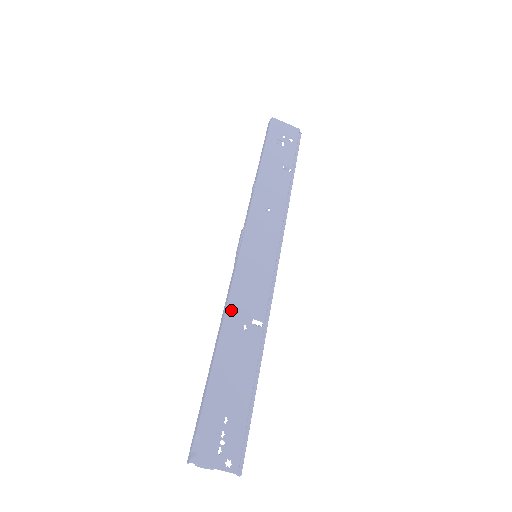
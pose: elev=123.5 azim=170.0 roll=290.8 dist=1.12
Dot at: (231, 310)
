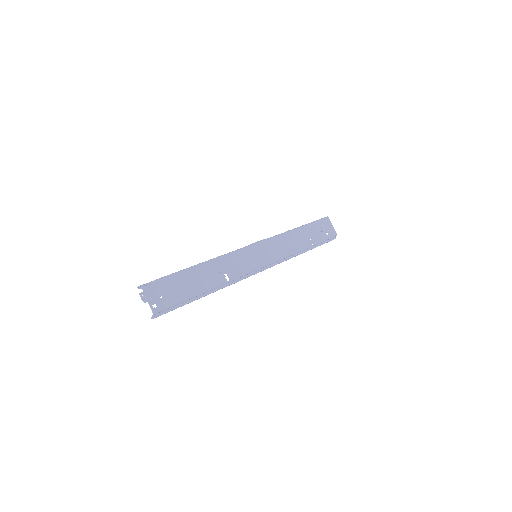
Dot at: (221, 259)
